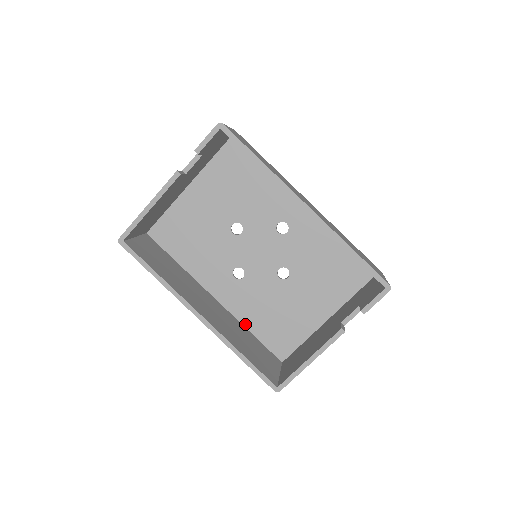
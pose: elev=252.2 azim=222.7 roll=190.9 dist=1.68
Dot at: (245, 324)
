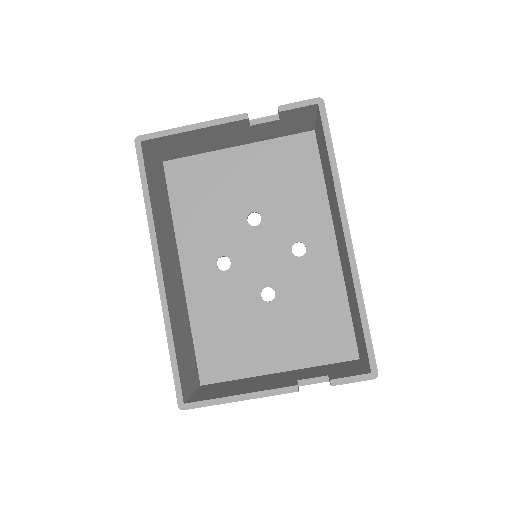
Dot at: (192, 319)
